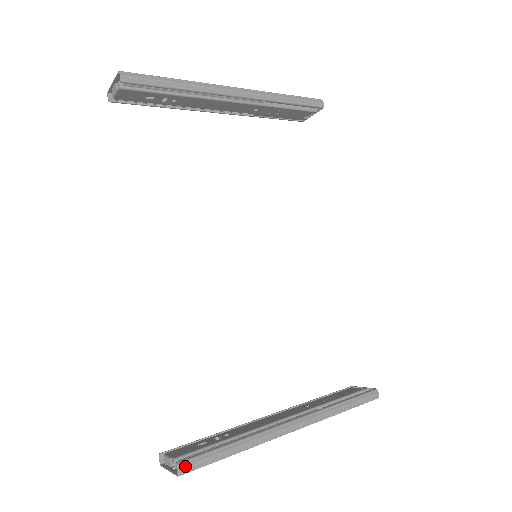
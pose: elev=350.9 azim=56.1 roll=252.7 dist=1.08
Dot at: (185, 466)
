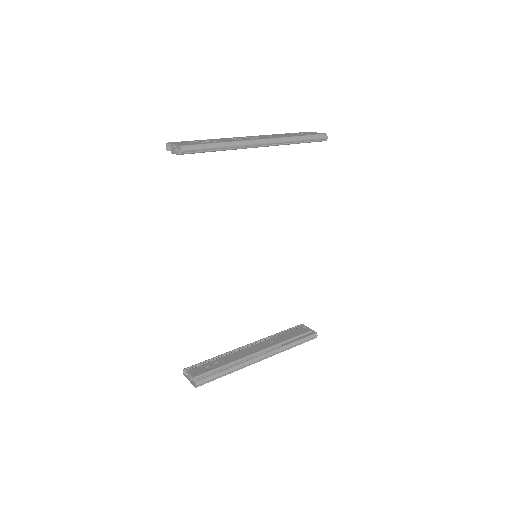
Dot at: (200, 383)
